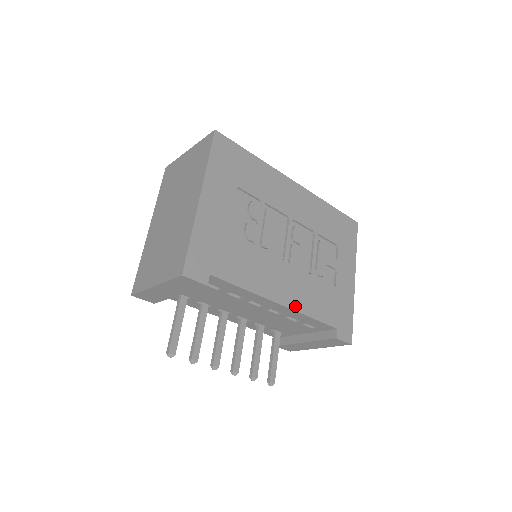
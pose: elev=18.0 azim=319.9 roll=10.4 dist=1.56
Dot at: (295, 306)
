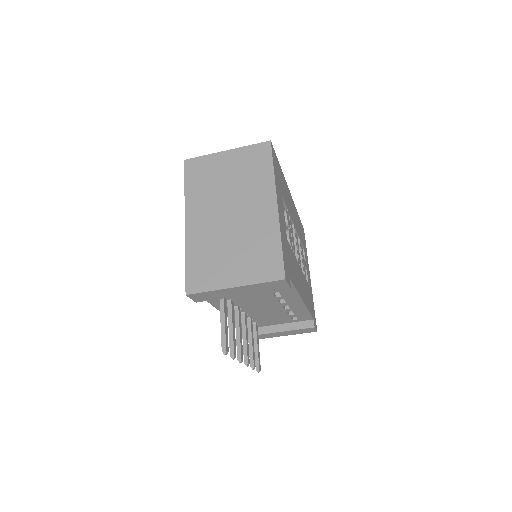
Dot at: (305, 302)
